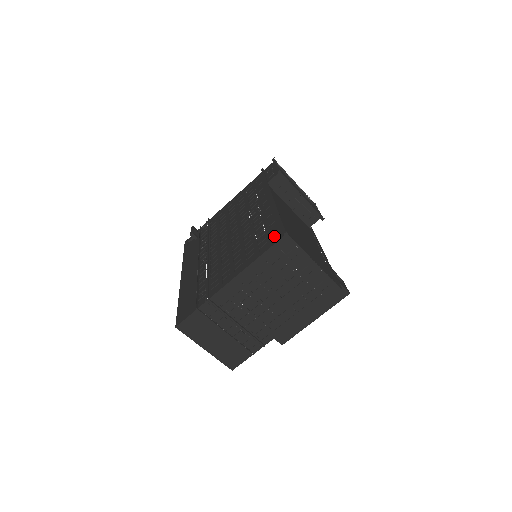
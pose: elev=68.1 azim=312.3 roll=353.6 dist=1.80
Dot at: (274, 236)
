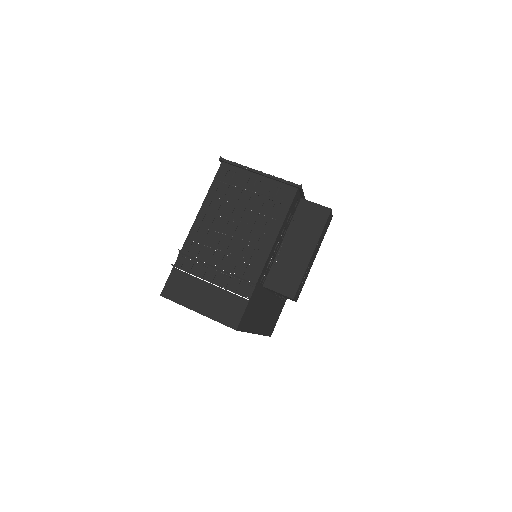
Dot at: occluded
